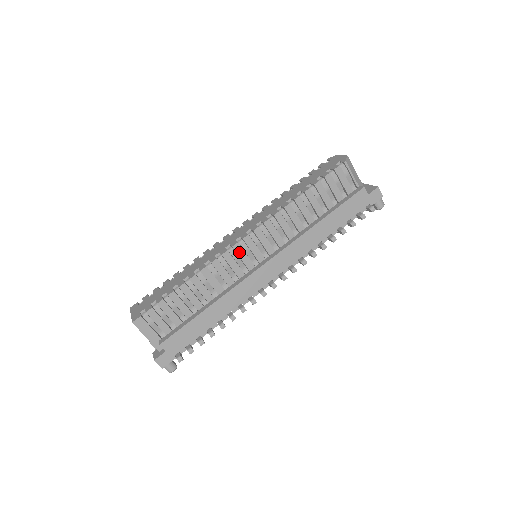
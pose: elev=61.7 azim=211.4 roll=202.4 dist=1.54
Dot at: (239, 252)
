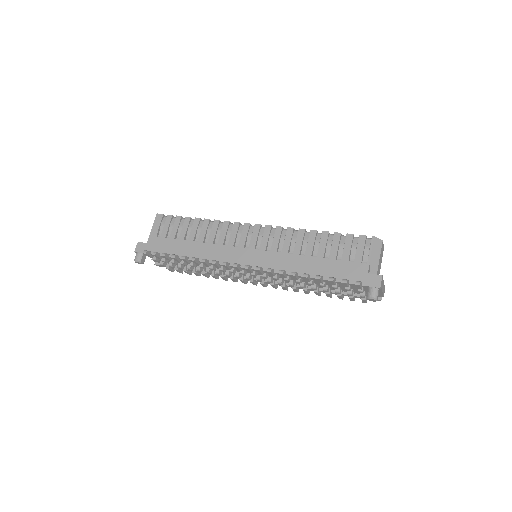
Dot at: (245, 230)
